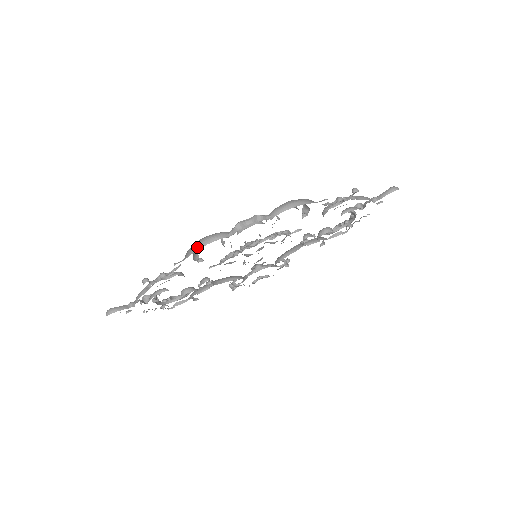
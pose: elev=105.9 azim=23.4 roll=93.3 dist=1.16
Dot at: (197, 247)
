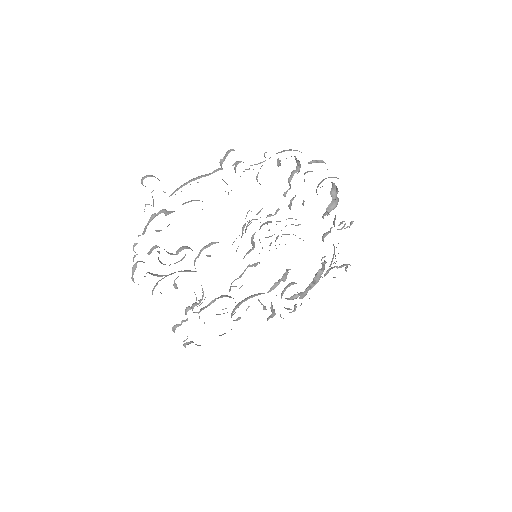
Dot at: (291, 149)
